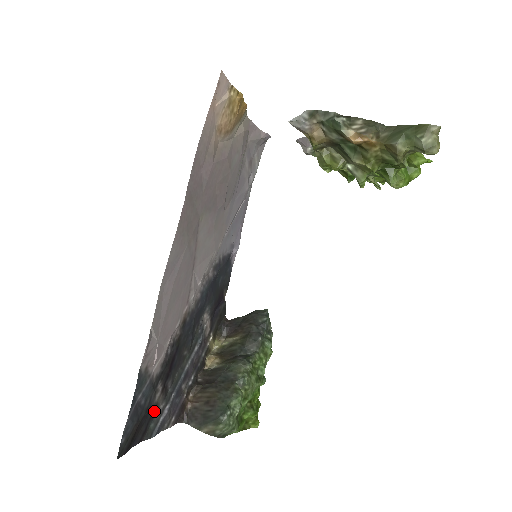
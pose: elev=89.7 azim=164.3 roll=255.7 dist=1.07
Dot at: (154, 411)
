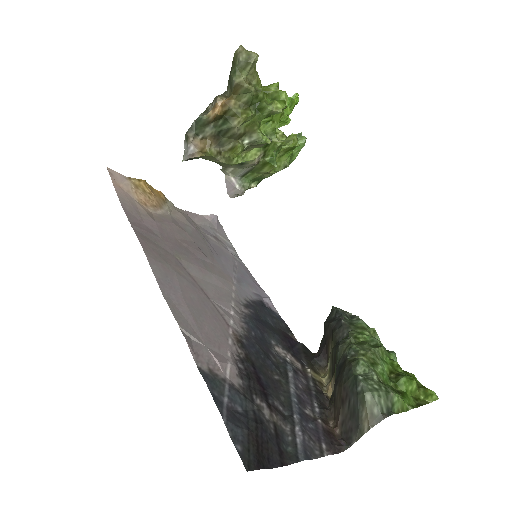
Dot at: (278, 432)
